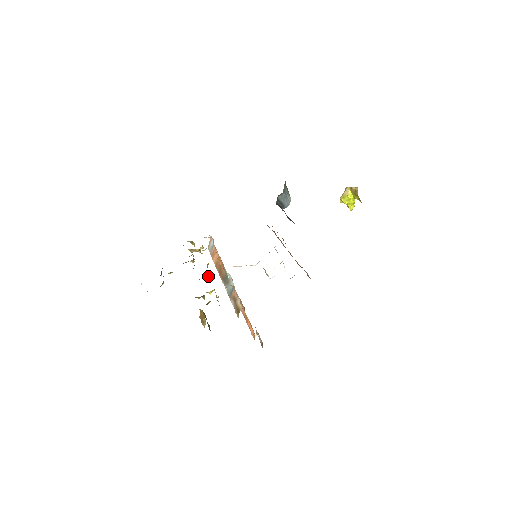
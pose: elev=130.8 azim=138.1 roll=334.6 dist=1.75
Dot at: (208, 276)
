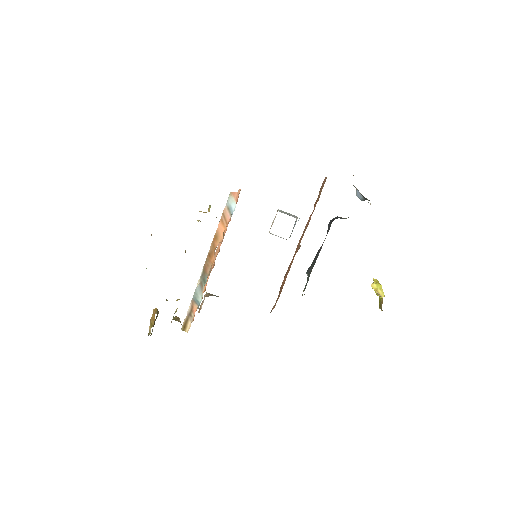
Dot at: occluded
